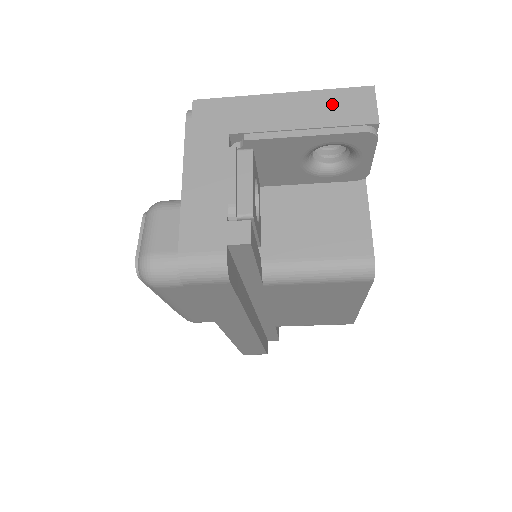
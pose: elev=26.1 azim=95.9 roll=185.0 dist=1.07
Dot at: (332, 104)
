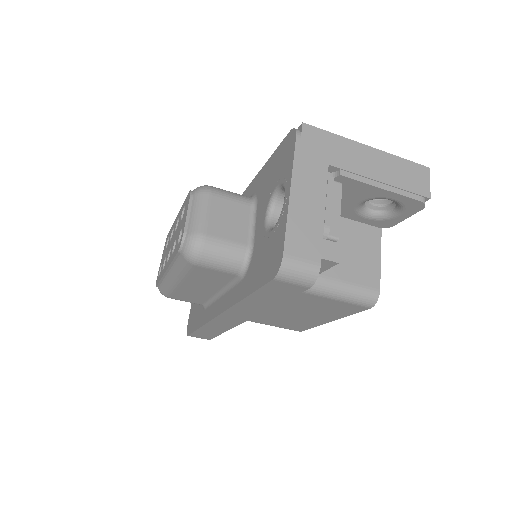
Dot at: (402, 170)
